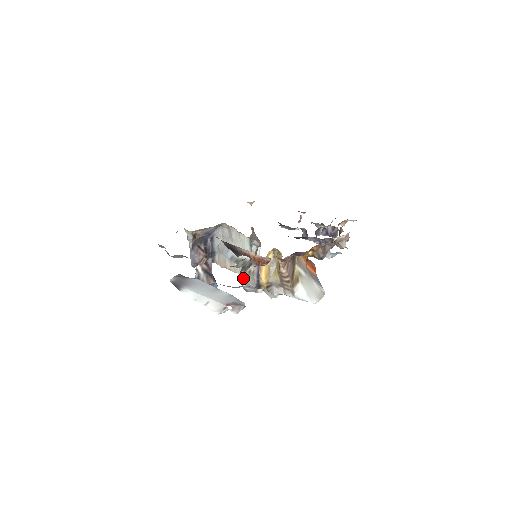
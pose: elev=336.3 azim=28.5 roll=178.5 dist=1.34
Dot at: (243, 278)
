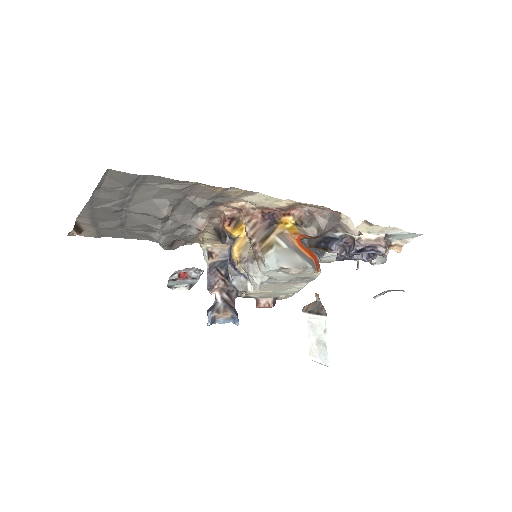
Dot at: occluded
